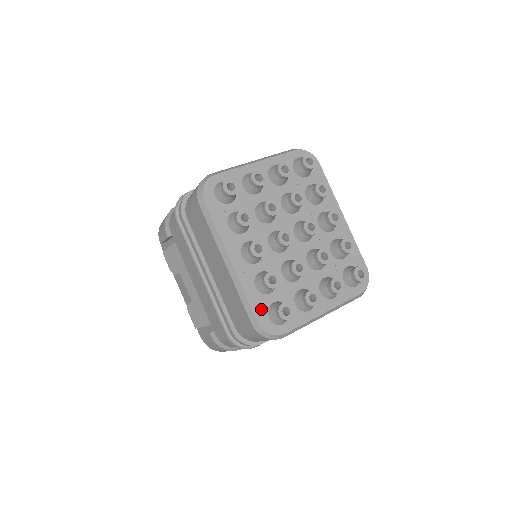
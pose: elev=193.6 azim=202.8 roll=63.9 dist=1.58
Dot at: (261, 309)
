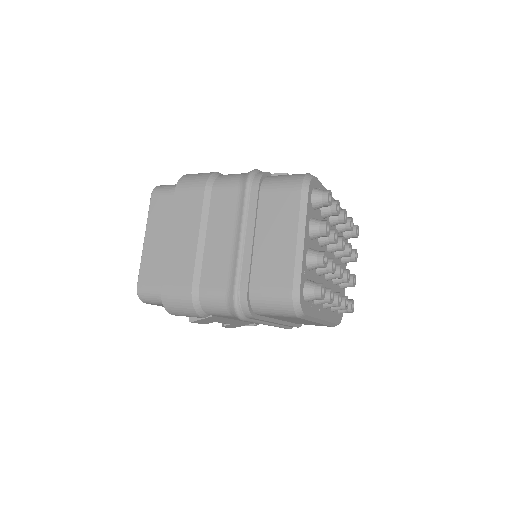
Dot at: (337, 317)
